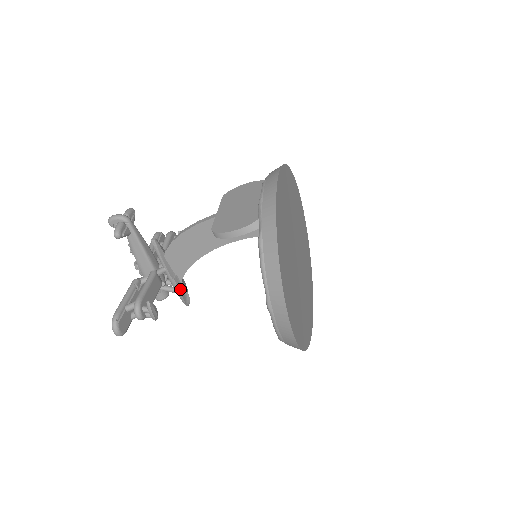
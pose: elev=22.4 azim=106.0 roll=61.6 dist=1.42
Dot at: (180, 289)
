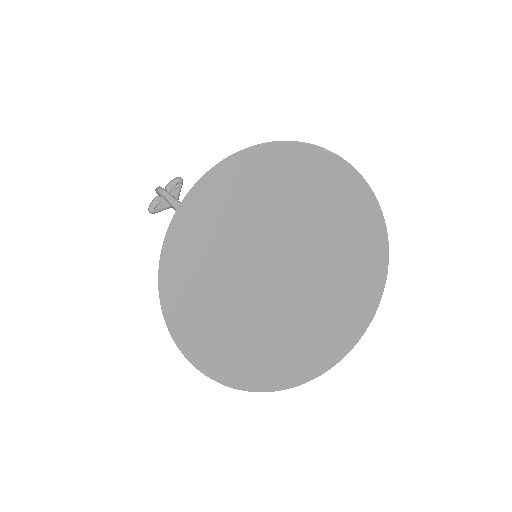
Dot at: occluded
